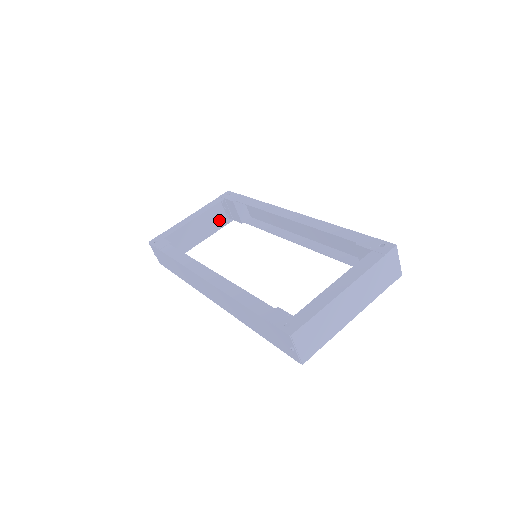
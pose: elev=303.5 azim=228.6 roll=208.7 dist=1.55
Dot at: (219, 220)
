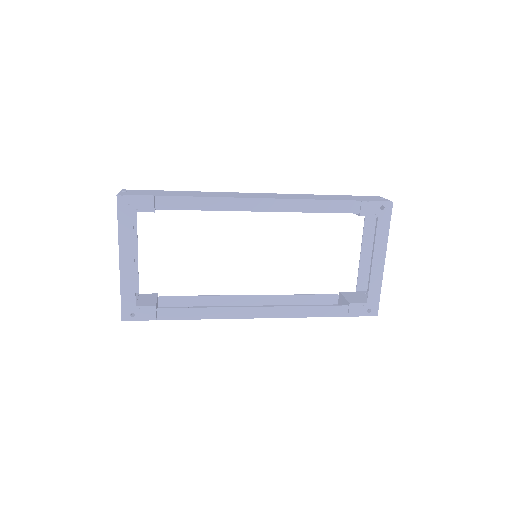
Dot at: occluded
